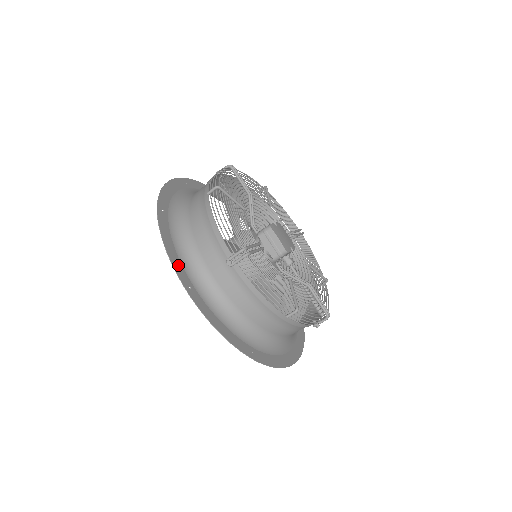
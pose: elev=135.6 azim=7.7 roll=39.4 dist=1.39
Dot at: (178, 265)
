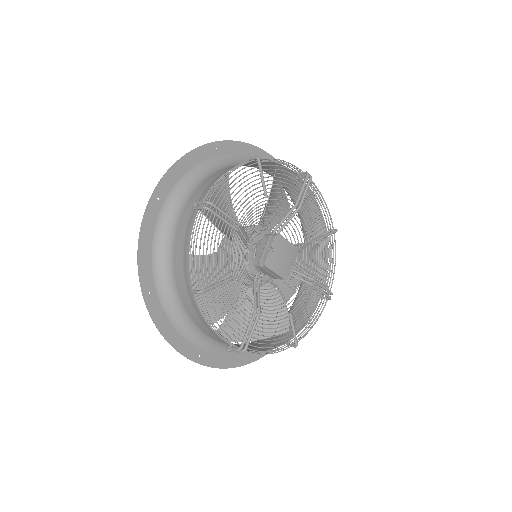
Dot at: (183, 345)
